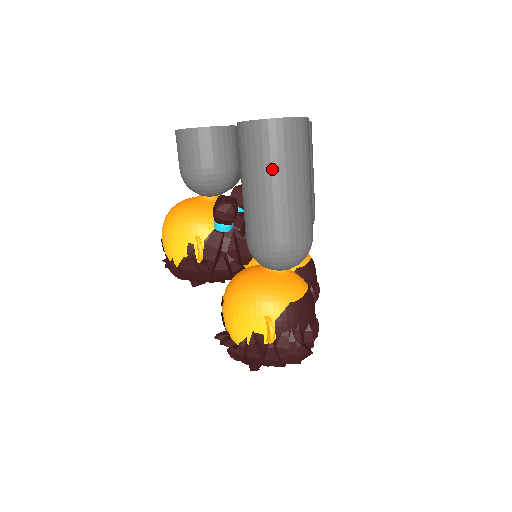
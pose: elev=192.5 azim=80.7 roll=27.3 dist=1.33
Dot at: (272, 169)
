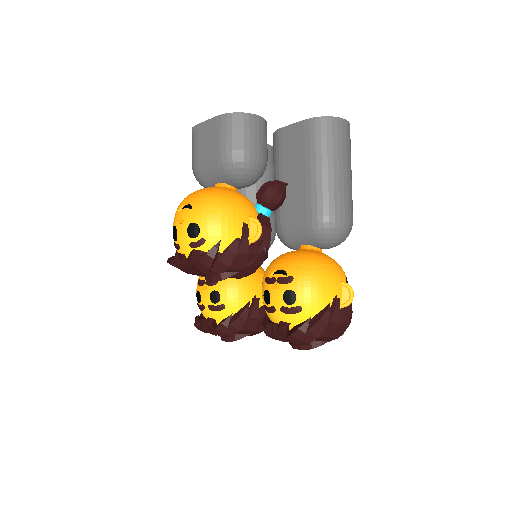
Dot at: (347, 156)
